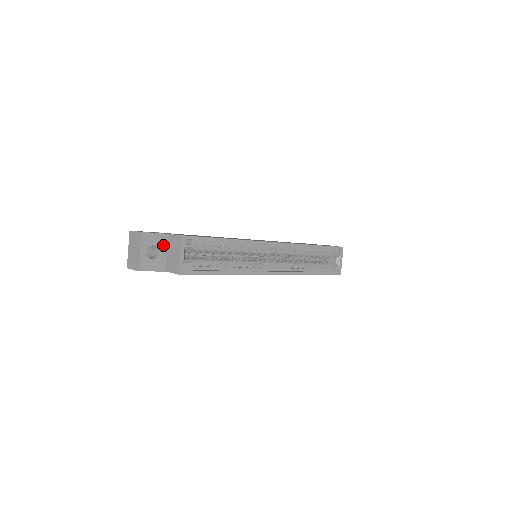
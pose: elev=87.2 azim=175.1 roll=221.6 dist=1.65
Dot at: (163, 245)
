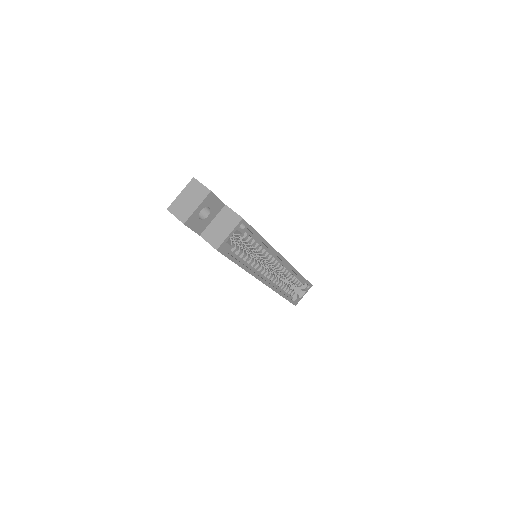
Dot at: (215, 212)
